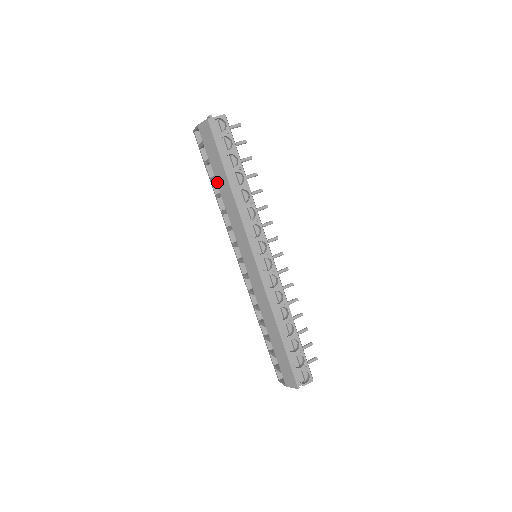
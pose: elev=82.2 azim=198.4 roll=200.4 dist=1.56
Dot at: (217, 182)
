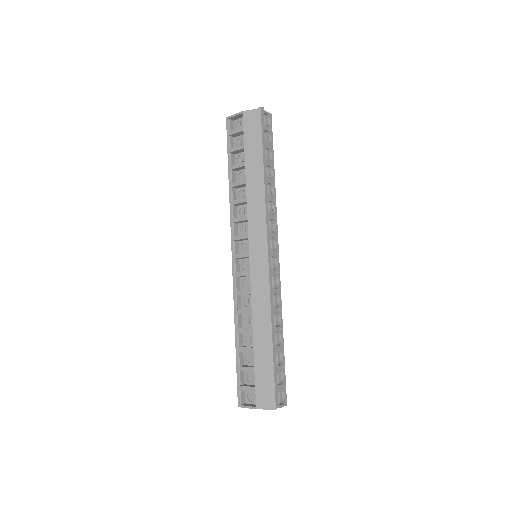
Dot at: (246, 168)
